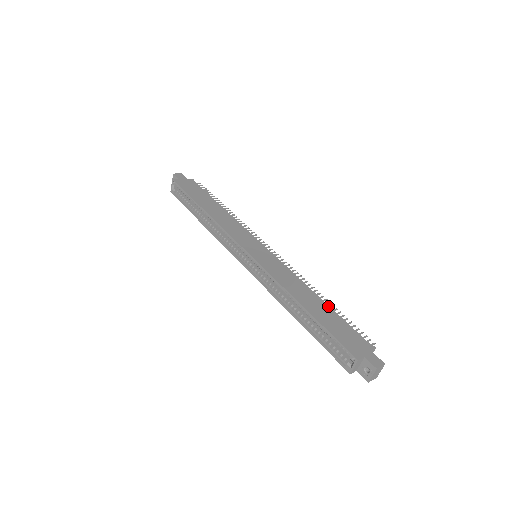
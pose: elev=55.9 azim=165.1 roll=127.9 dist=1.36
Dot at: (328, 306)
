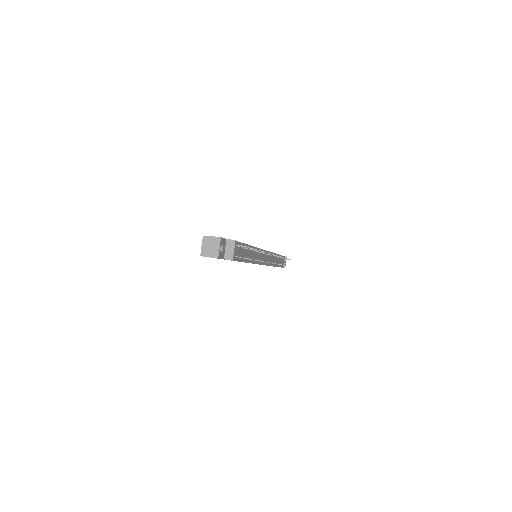
Dot at: (247, 244)
